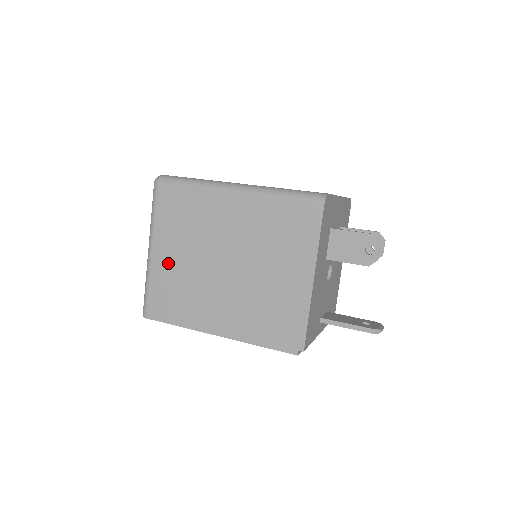
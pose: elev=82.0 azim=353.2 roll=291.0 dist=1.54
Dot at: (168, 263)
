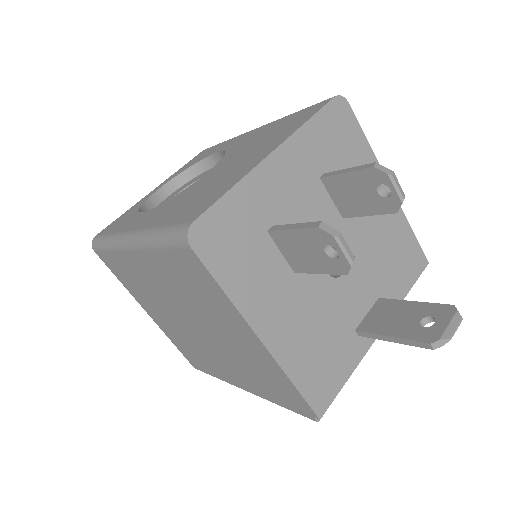
Dot at: (162, 323)
